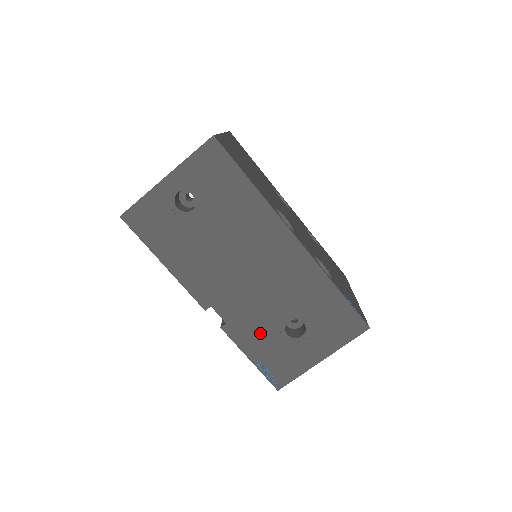
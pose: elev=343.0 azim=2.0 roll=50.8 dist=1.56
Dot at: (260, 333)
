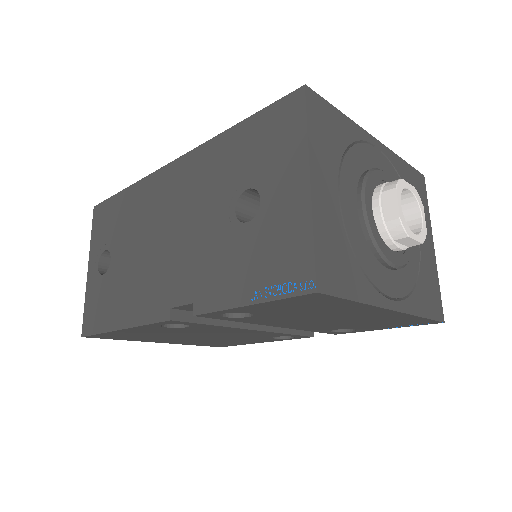
Dot at: (226, 263)
